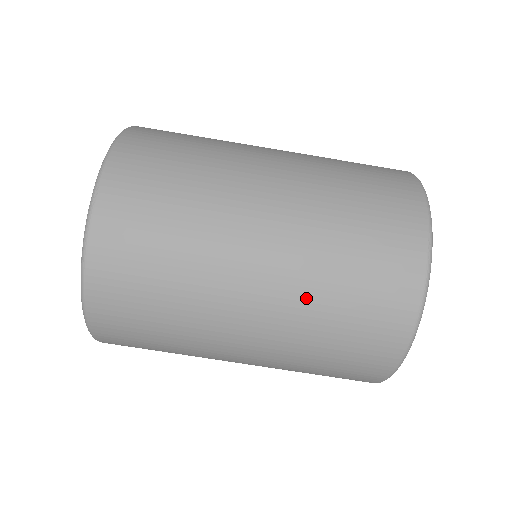
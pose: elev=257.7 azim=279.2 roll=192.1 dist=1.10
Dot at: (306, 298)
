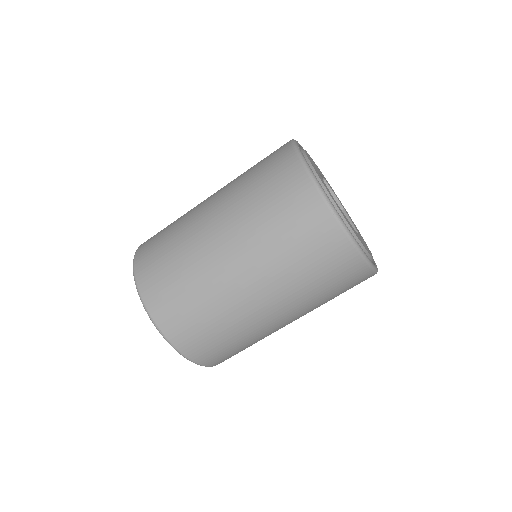
Dot at: (294, 291)
